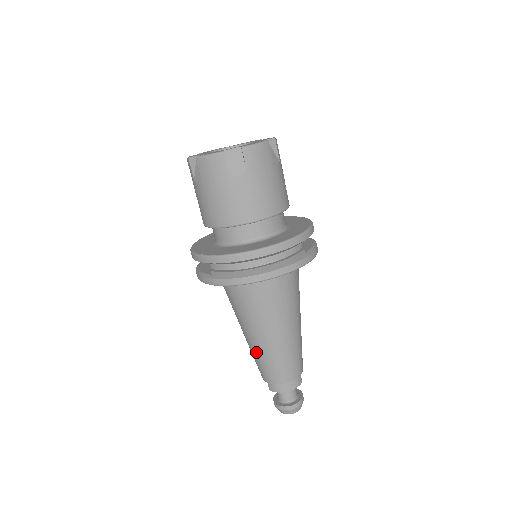
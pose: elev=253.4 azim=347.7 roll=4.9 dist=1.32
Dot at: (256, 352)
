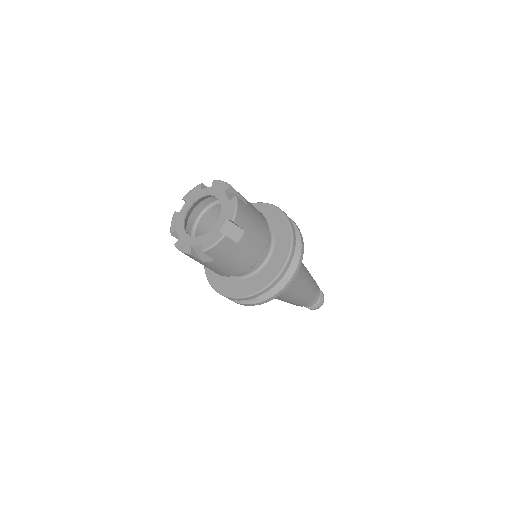
Dot at: (293, 301)
